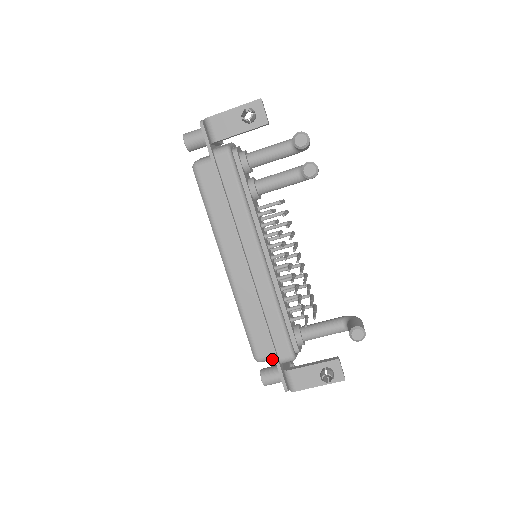
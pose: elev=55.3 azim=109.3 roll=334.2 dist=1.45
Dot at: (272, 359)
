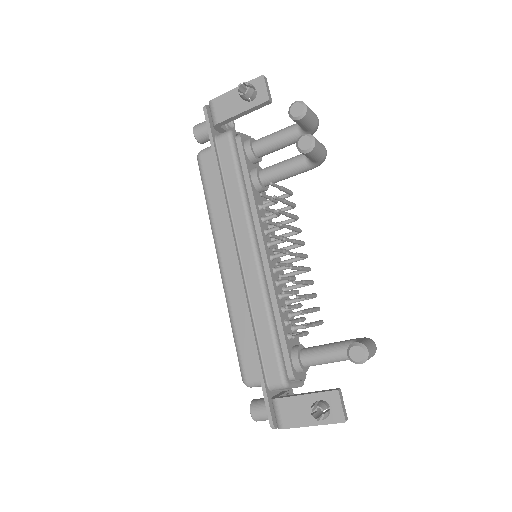
Dot at: occluded
